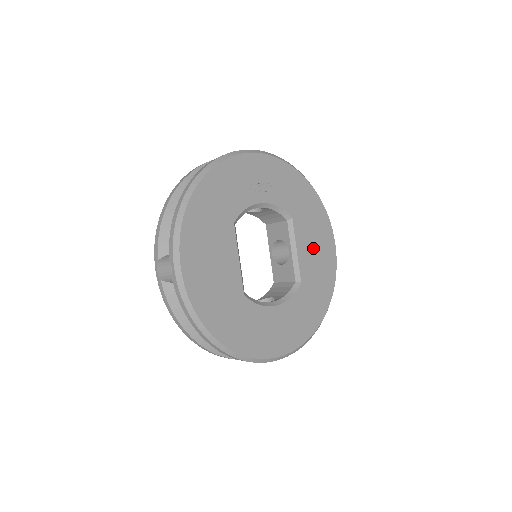
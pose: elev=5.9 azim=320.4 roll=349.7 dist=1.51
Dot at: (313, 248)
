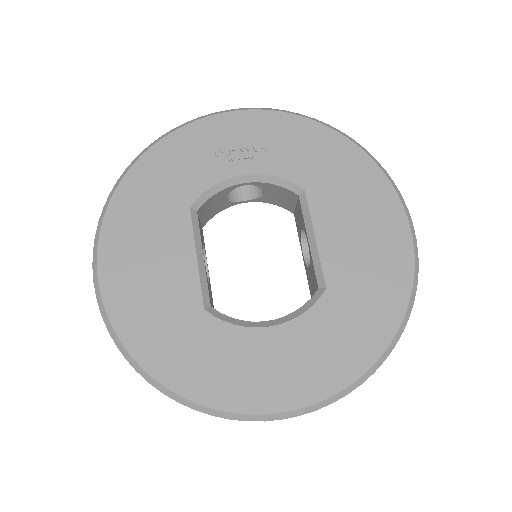
Dot at: (353, 232)
